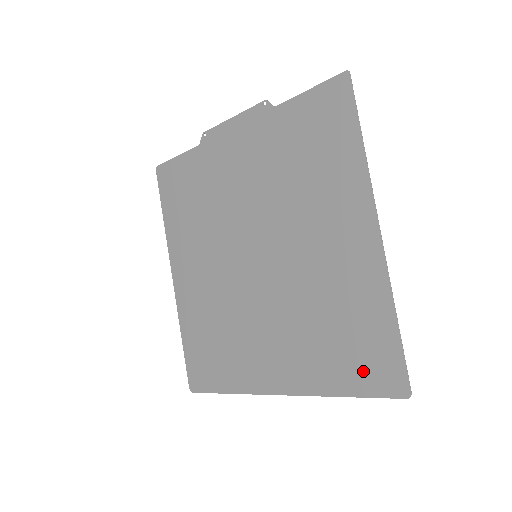
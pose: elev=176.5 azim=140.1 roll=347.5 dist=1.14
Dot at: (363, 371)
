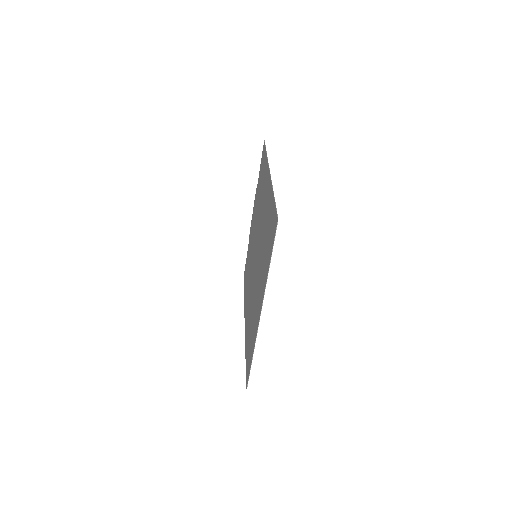
Dot at: (271, 240)
